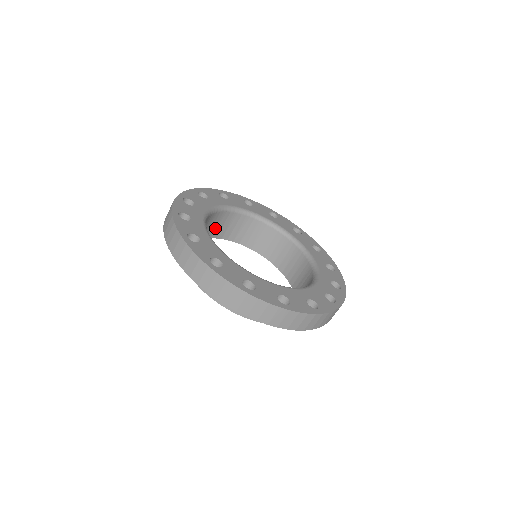
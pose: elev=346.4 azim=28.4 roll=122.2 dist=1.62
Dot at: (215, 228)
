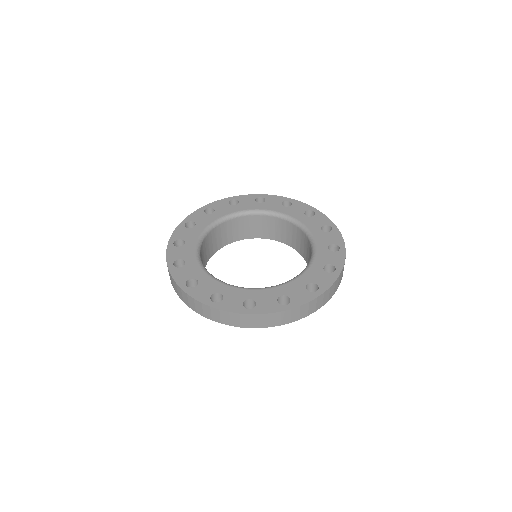
Dot at: (216, 242)
